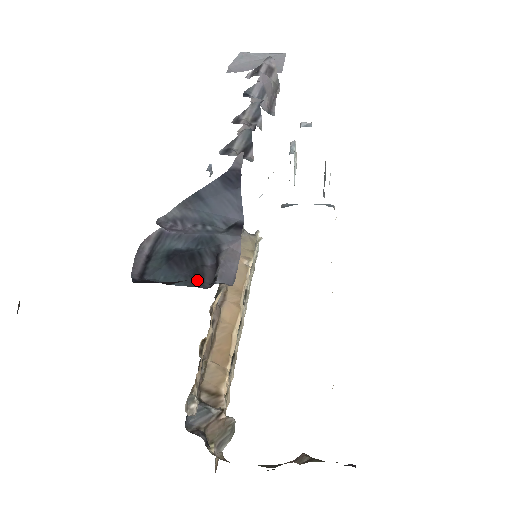
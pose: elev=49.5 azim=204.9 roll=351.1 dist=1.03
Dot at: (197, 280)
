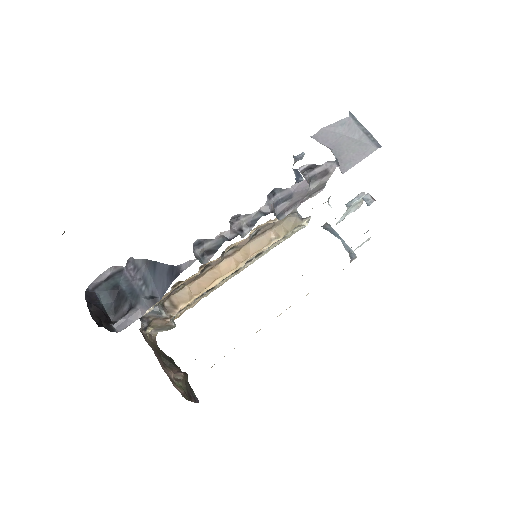
Dot at: (103, 320)
